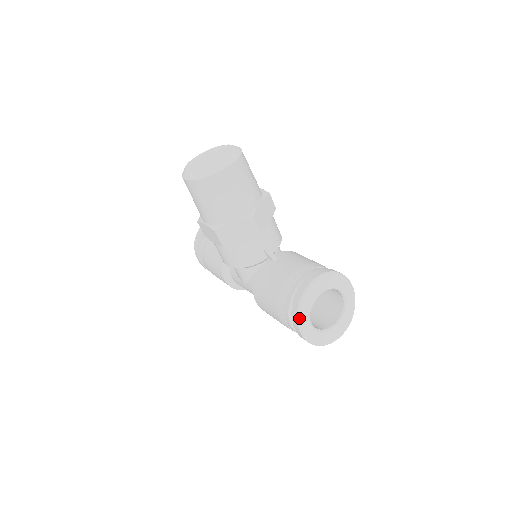
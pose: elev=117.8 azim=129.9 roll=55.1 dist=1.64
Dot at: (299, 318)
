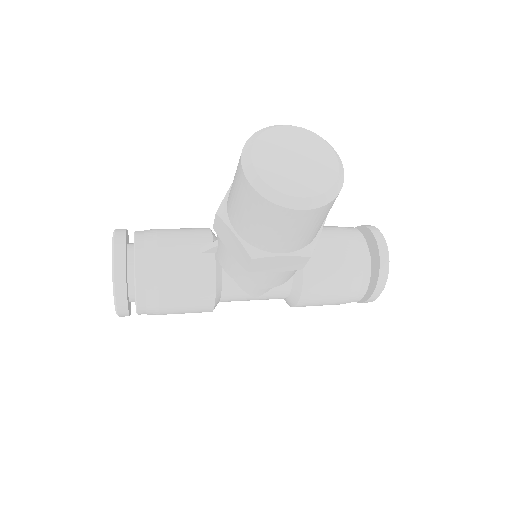
Dot at: (384, 287)
